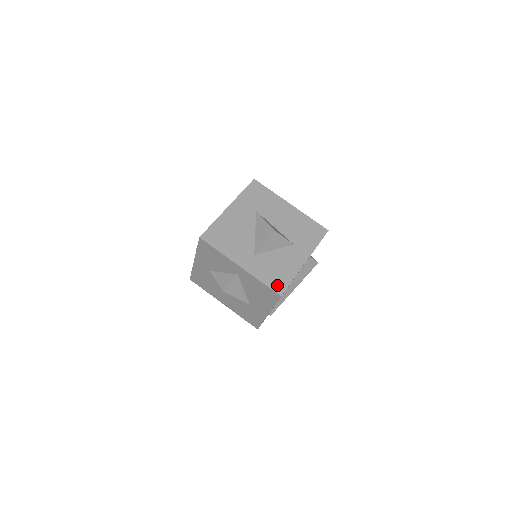
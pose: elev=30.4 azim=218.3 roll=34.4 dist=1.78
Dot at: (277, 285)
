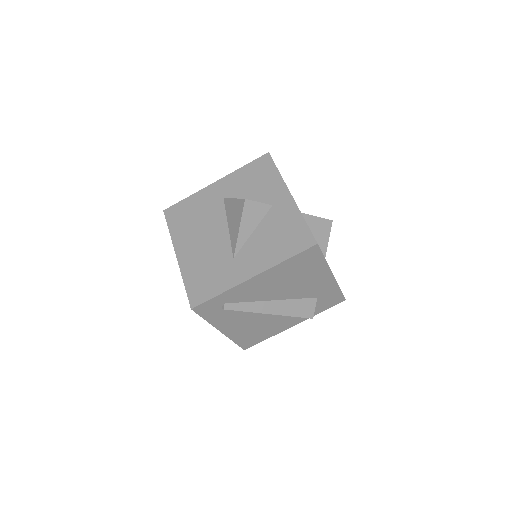
Dot at: occluded
